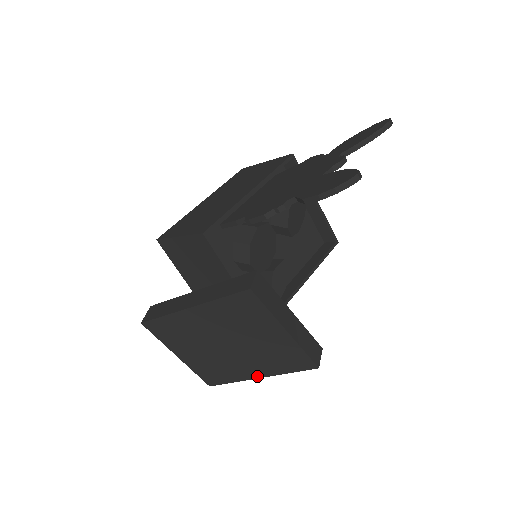
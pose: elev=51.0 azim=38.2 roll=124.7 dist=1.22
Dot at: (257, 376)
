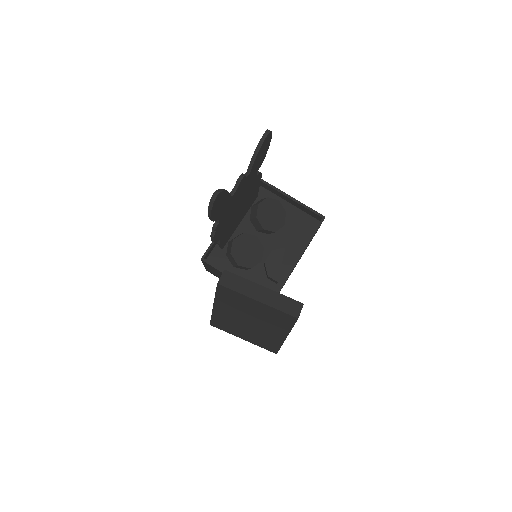
Dot at: (284, 337)
